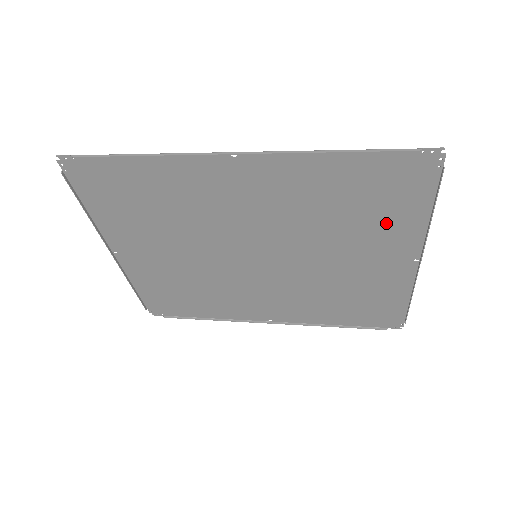
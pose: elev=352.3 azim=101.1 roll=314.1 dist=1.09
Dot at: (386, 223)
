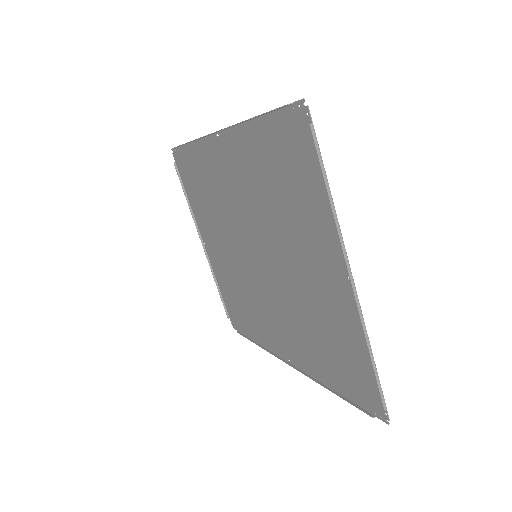
Dot at: (308, 212)
